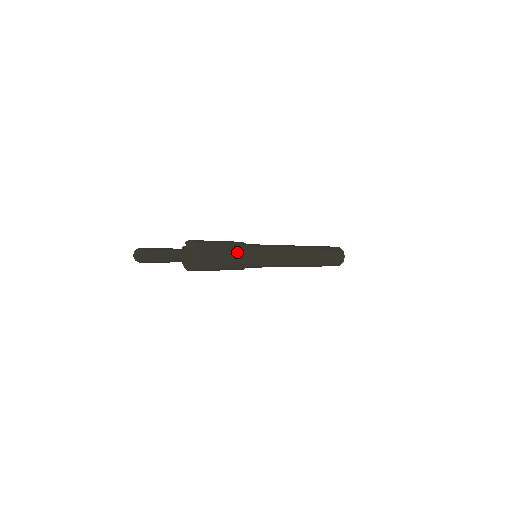
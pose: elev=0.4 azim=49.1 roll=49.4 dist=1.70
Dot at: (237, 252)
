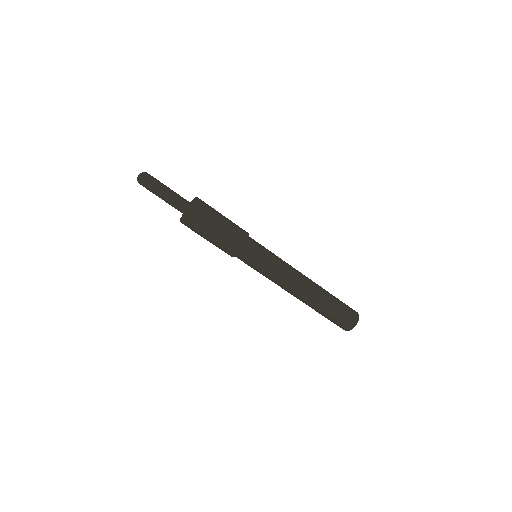
Dot at: occluded
